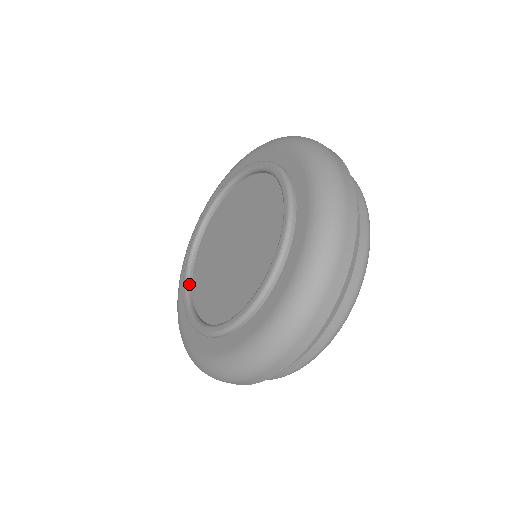
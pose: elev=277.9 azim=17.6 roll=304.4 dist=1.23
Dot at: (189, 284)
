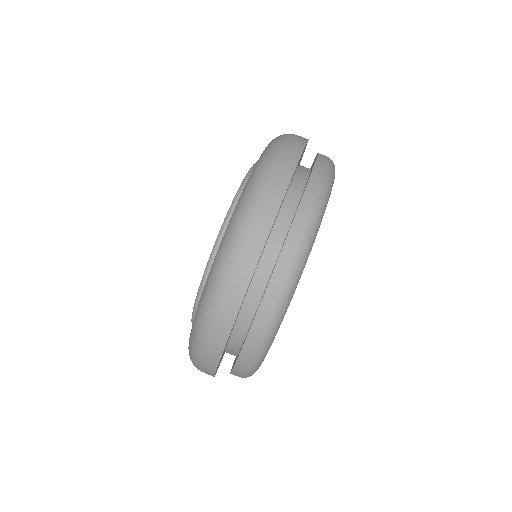
Dot at: occluded
